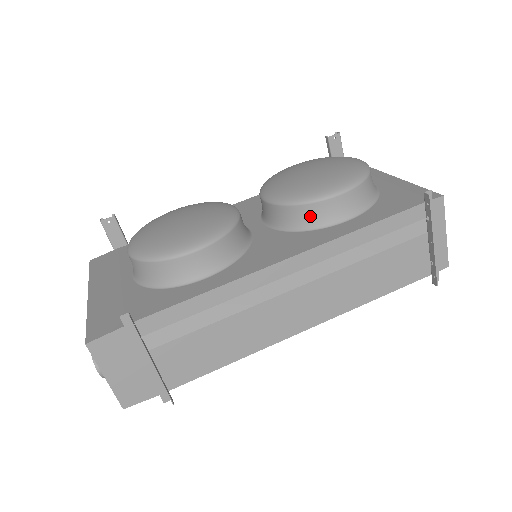
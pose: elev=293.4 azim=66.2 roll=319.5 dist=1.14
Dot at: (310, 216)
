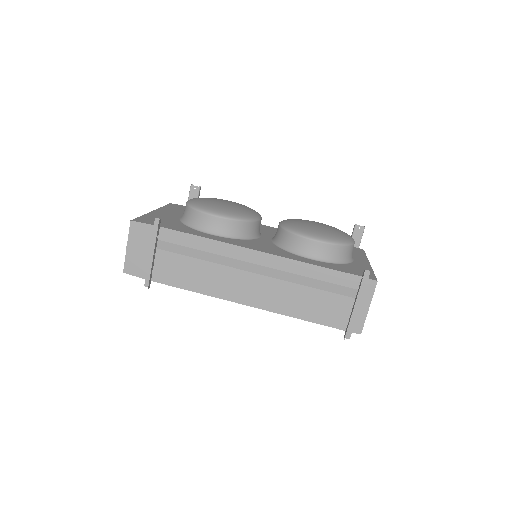
Dot at: (293, 243)
